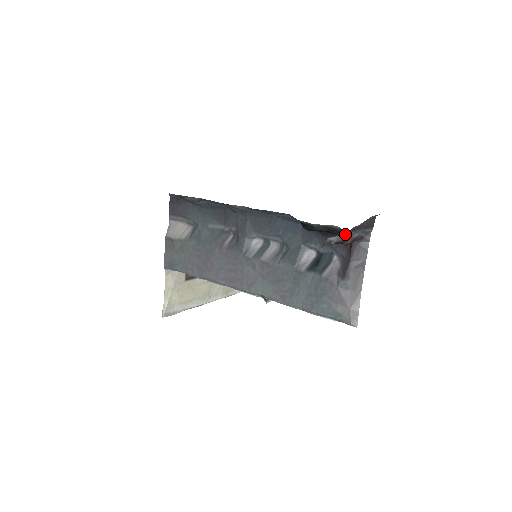
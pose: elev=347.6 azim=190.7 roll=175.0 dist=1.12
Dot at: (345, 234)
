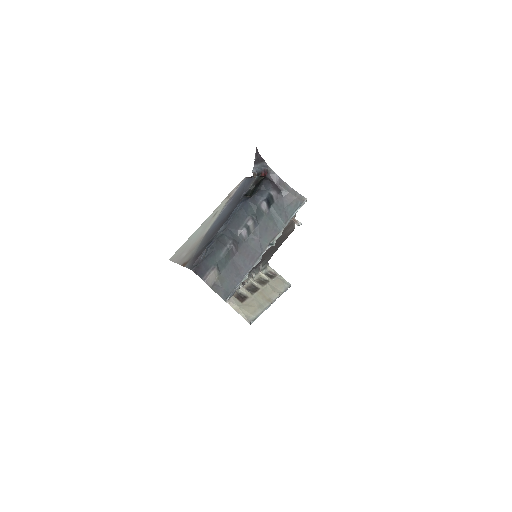
Dot at: (257, 167)
